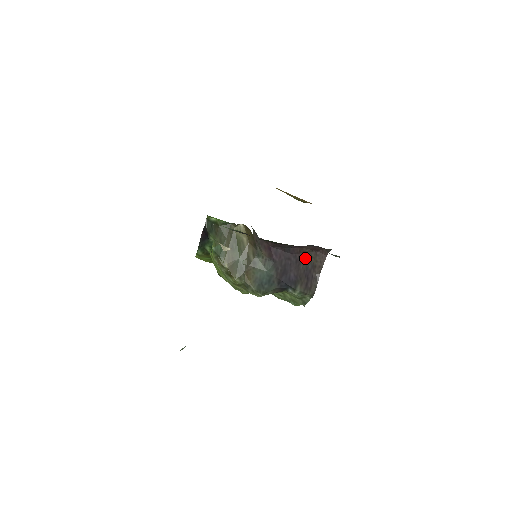
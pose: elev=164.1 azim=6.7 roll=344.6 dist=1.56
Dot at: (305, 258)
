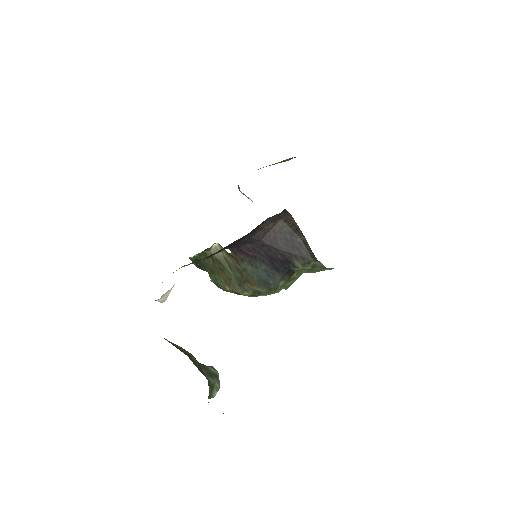
Dot at: (276, 233)
